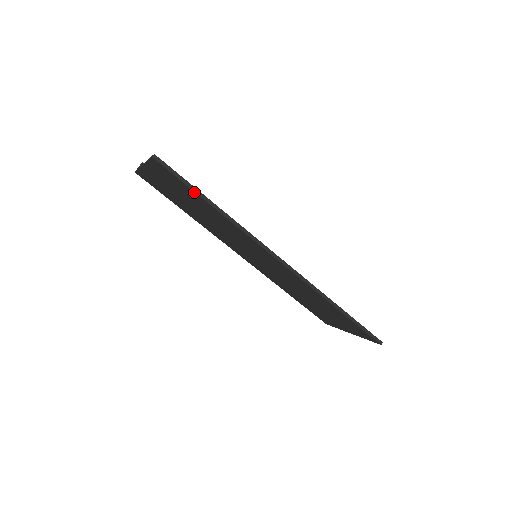
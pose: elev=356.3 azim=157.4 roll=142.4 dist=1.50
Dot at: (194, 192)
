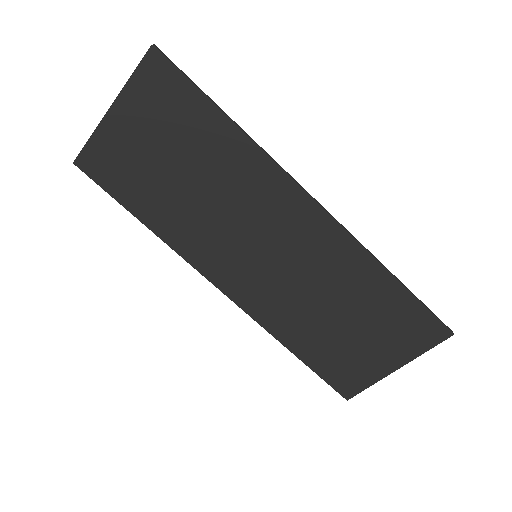
Dot at: (203, 97)
